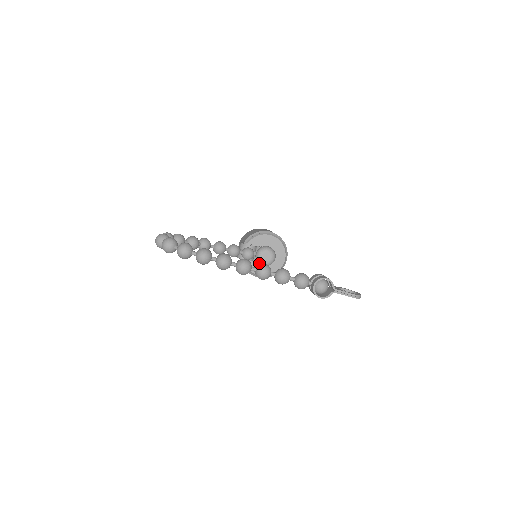
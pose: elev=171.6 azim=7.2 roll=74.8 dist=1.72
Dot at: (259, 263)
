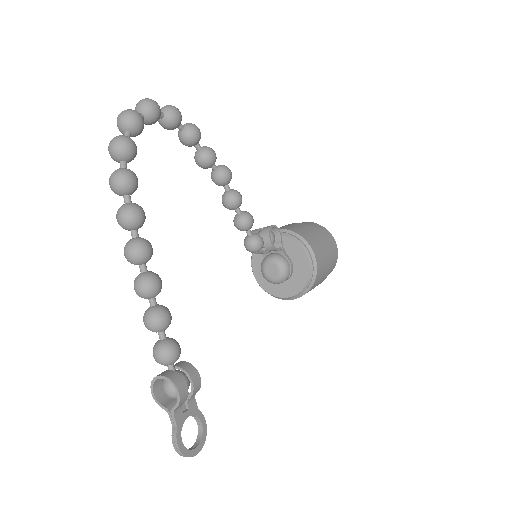
Dot at: (261, 264)
